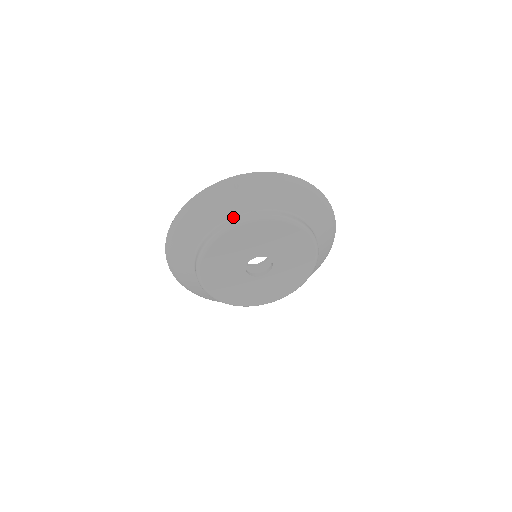
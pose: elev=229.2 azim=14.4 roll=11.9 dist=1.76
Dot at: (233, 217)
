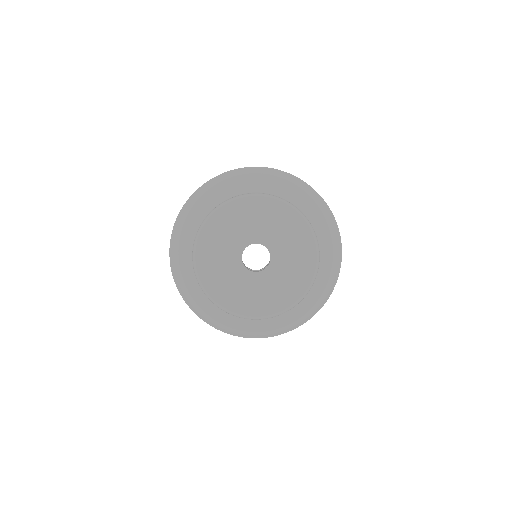
Dot at: occluded
